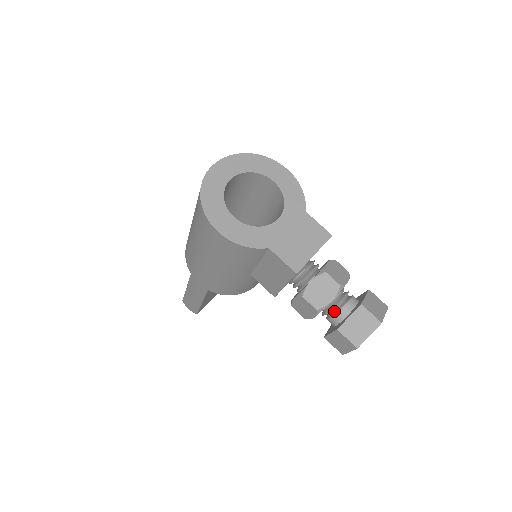
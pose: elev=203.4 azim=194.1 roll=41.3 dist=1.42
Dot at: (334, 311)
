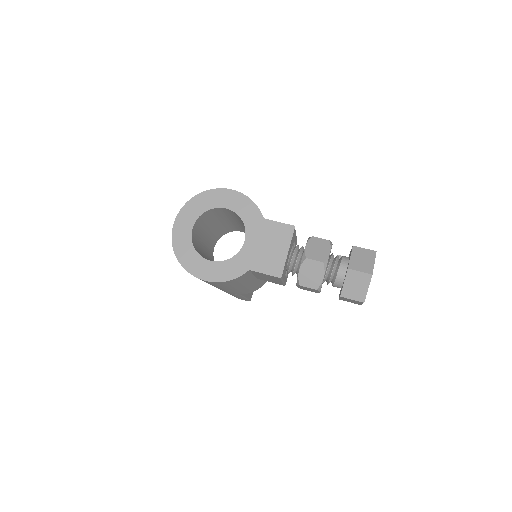
Dot at: (333, 280)
